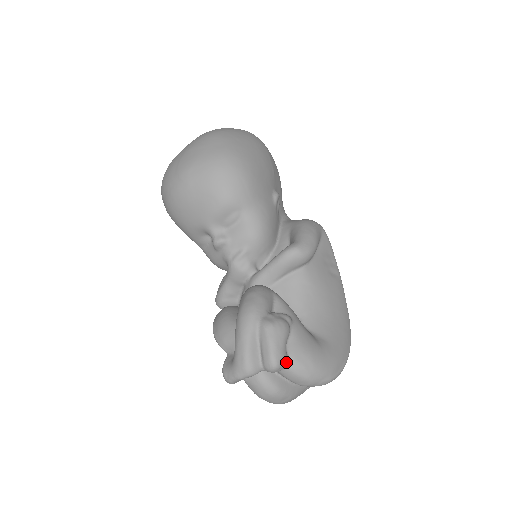
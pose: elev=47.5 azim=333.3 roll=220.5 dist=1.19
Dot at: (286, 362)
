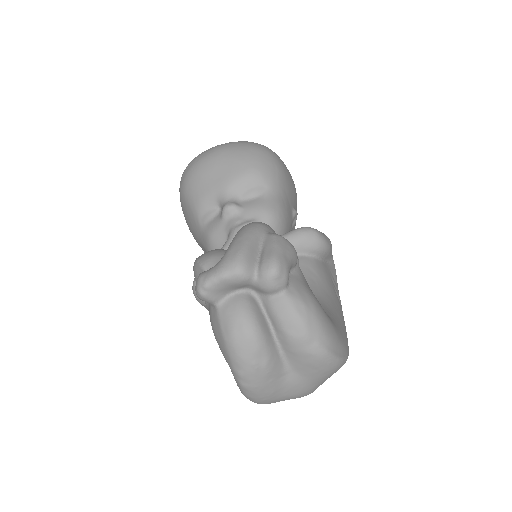
Dot at: (286, 281)
